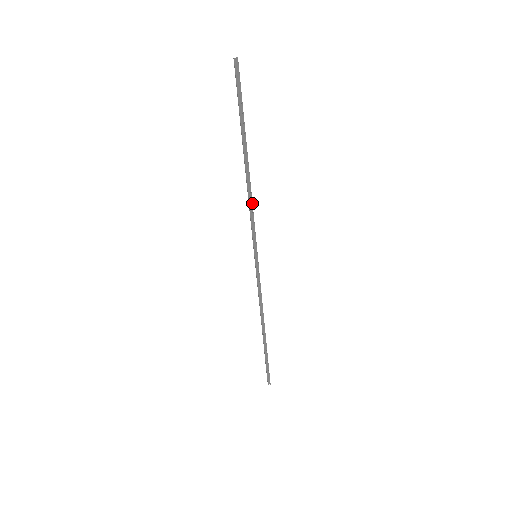
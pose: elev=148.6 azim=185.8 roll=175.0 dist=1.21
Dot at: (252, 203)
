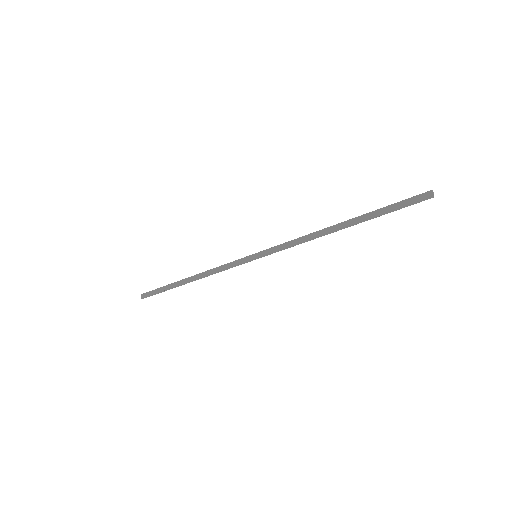
Dot at: occluded
